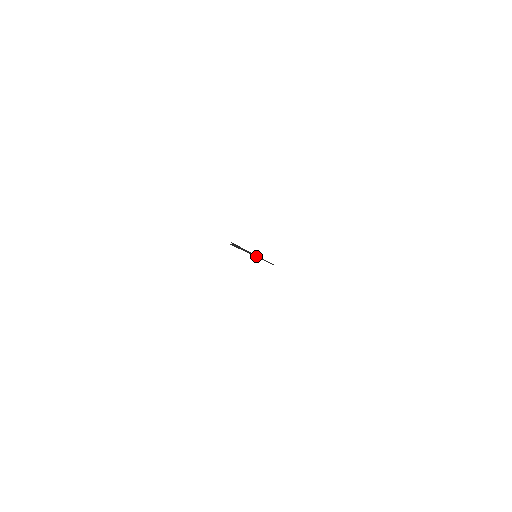
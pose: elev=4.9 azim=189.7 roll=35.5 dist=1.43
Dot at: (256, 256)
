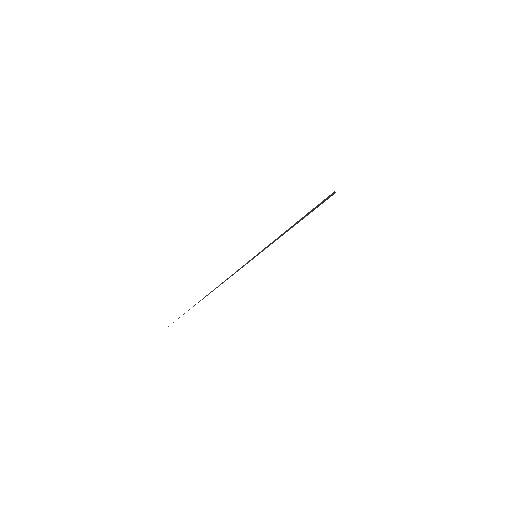
Dot at: occluded
